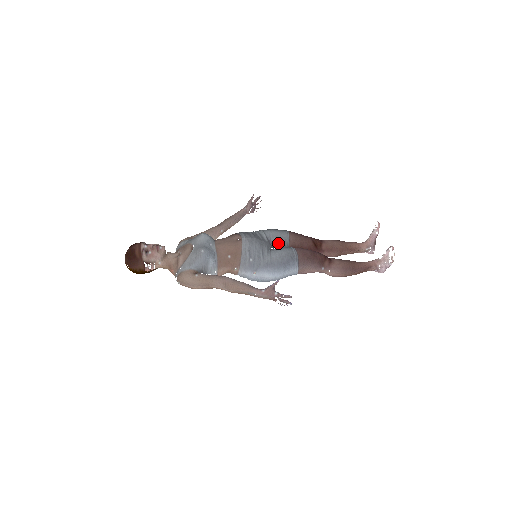
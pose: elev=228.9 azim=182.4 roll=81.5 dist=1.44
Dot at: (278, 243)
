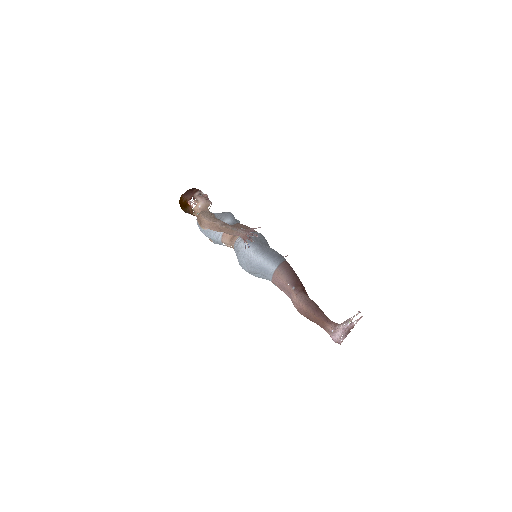
Dot at: occluded
